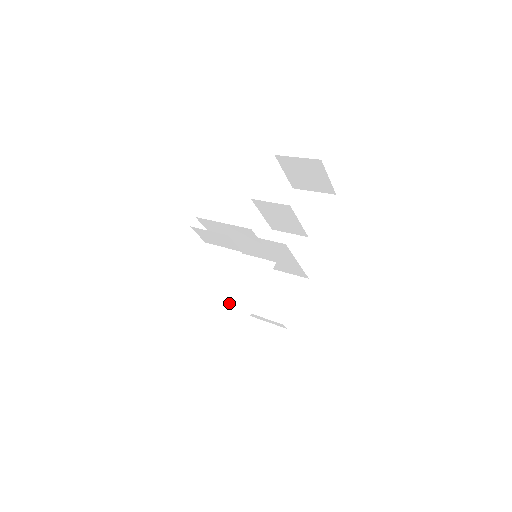
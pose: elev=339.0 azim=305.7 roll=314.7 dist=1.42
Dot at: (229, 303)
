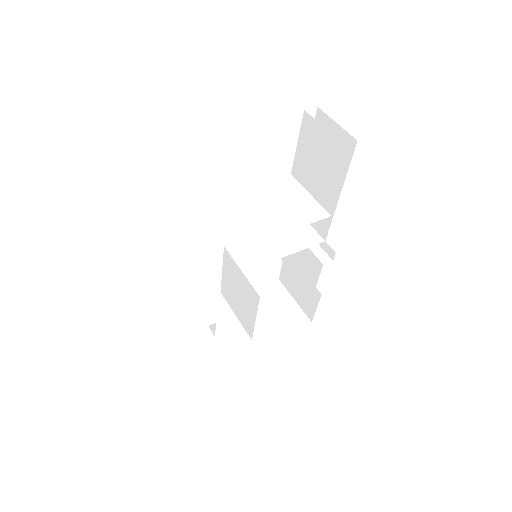
Dot at: (239, 309)
